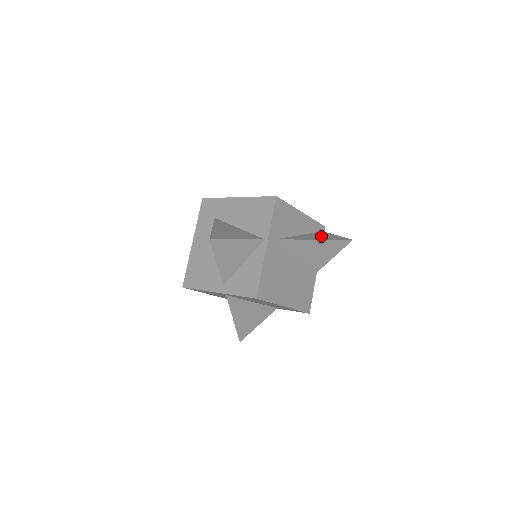
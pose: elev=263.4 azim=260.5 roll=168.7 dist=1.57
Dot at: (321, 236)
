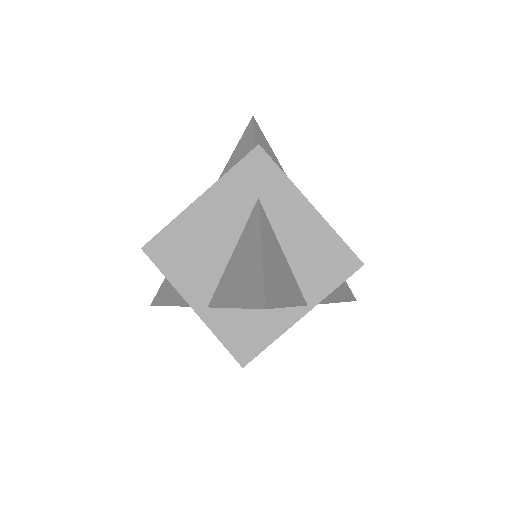
Dot at: (340, 288)
